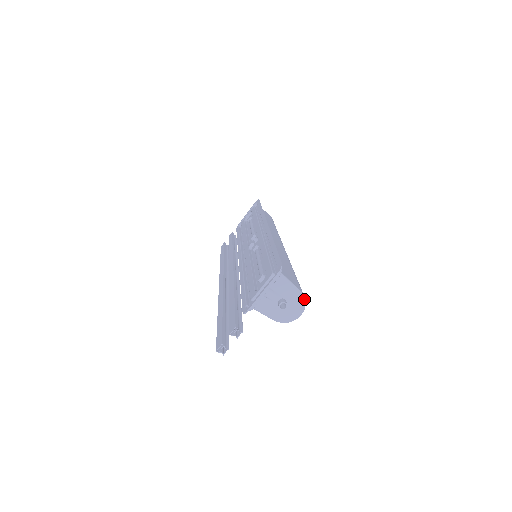
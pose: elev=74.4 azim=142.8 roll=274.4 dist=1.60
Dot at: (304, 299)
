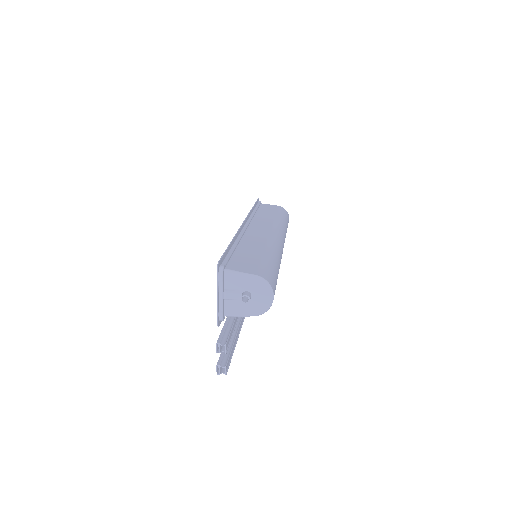
Dot at: (264, 280)
